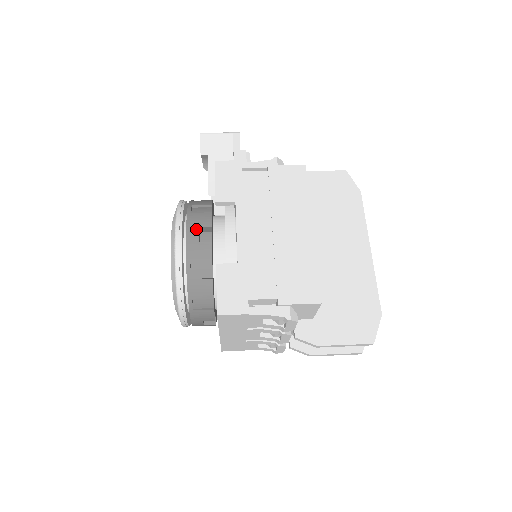
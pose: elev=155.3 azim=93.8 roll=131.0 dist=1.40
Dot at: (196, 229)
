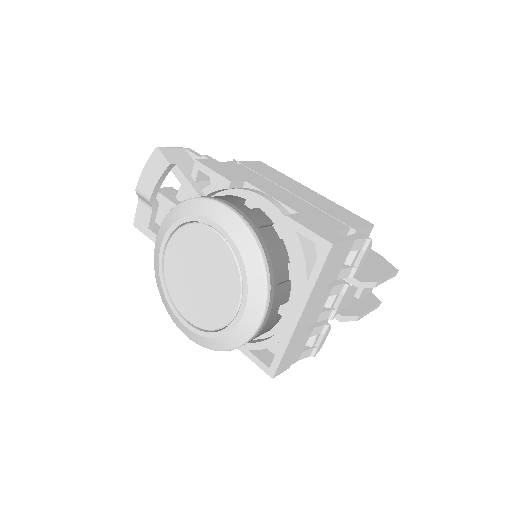
Dot at: (236, 201)
